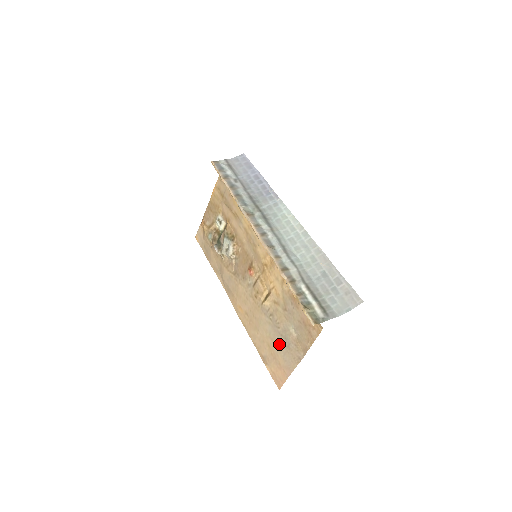
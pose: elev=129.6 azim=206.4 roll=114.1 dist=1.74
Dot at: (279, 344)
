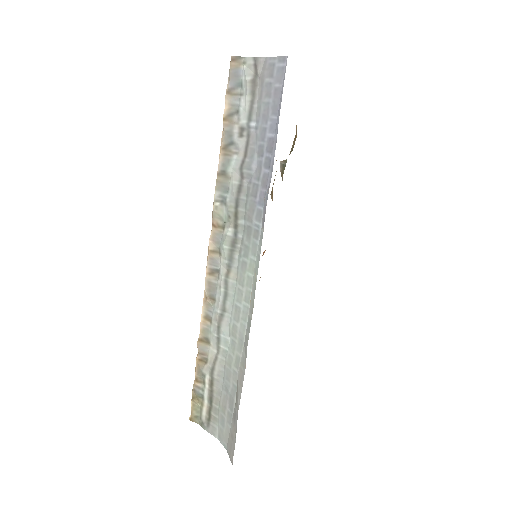
Dot at: occluded
